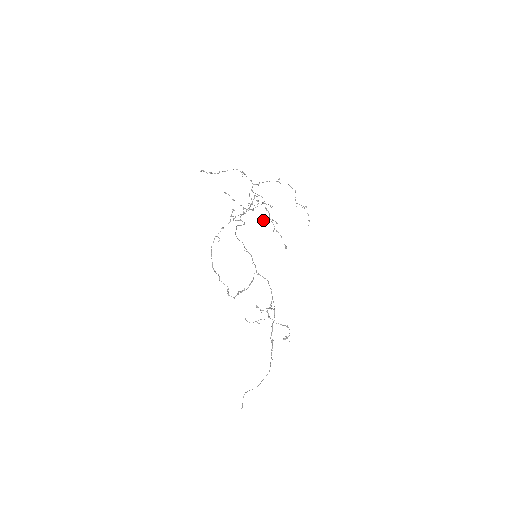
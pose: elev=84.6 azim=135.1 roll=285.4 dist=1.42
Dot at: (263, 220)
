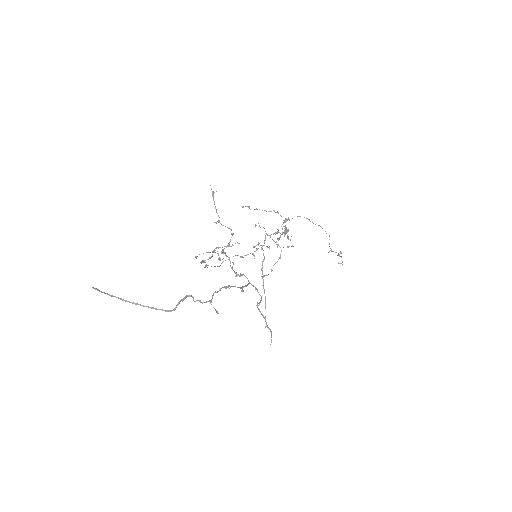
Dot at: (280, 237)
